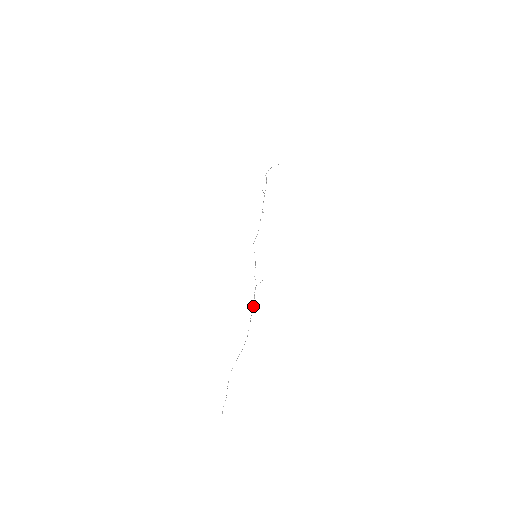
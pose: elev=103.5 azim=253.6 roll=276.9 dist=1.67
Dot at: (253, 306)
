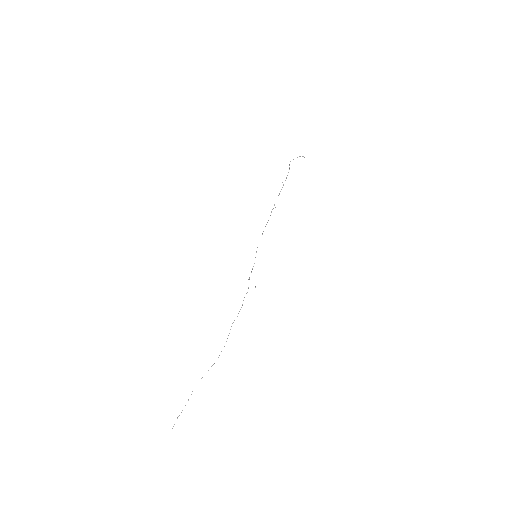
Dot at: (238, 313)
